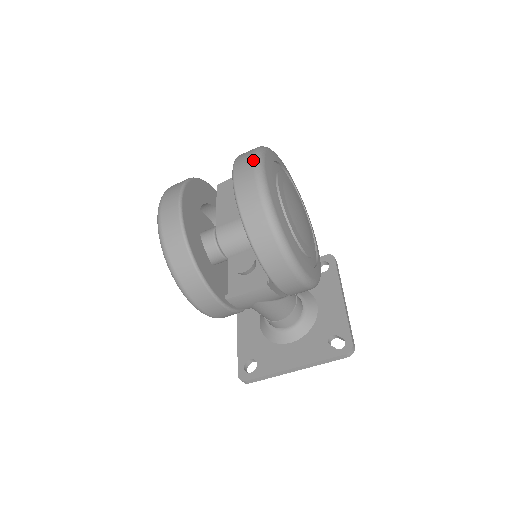
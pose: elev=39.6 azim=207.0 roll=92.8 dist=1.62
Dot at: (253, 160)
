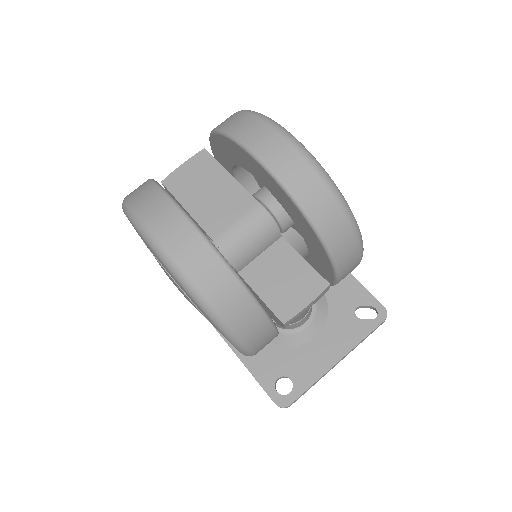
Dot at: (274, 129)
